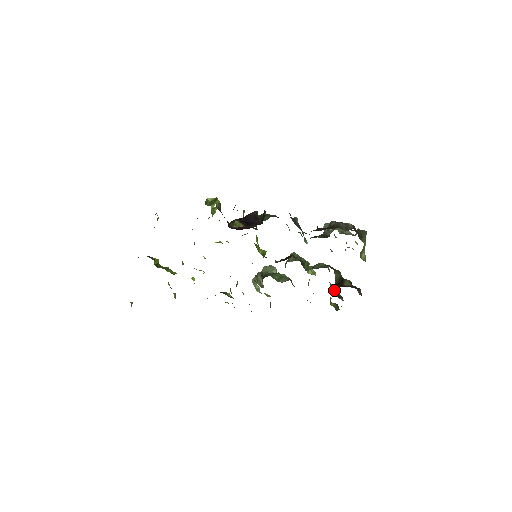
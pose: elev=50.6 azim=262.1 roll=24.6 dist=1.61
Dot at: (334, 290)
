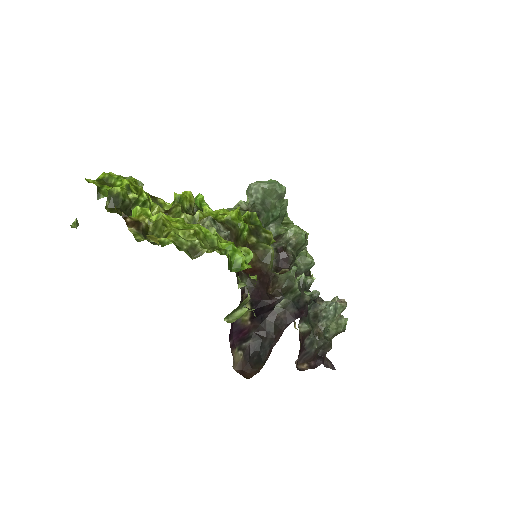
Dot at: occluded
